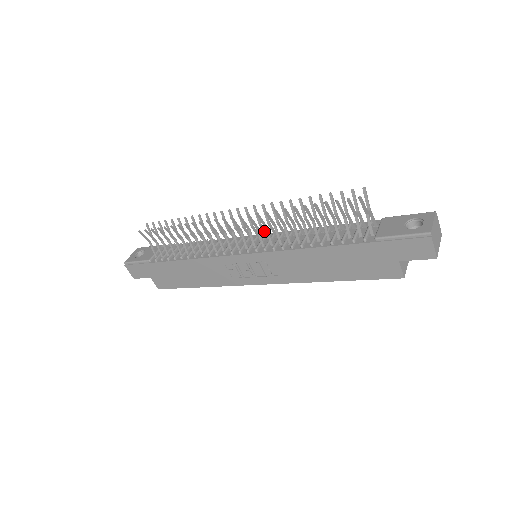
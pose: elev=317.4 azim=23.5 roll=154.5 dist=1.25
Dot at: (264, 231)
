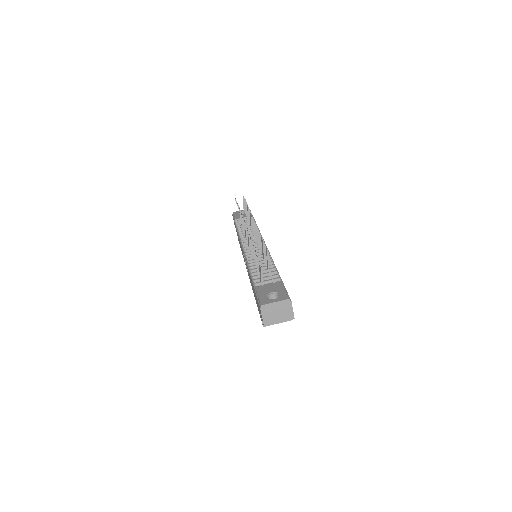
Dot at: occluded
